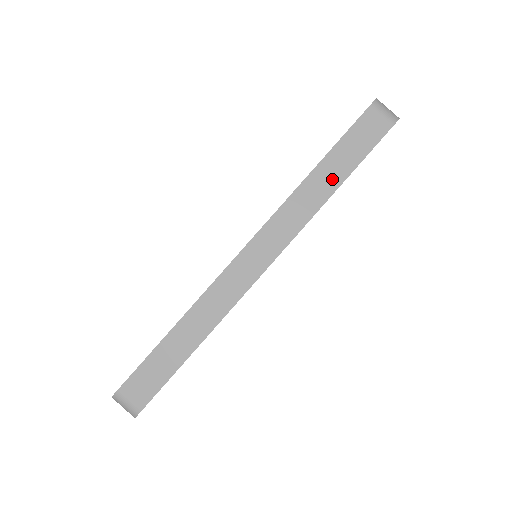
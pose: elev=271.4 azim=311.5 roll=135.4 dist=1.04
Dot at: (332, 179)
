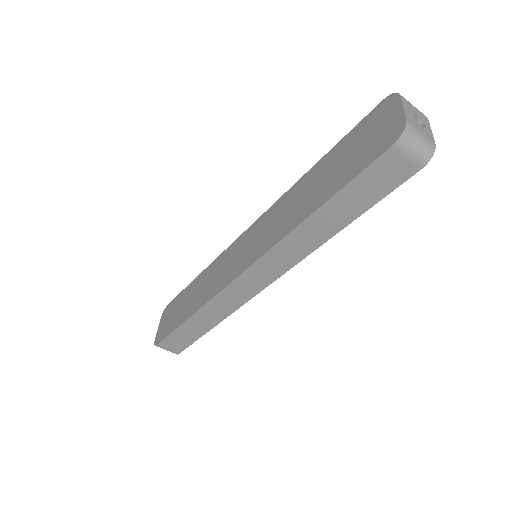
Dot at: (333, 224)
